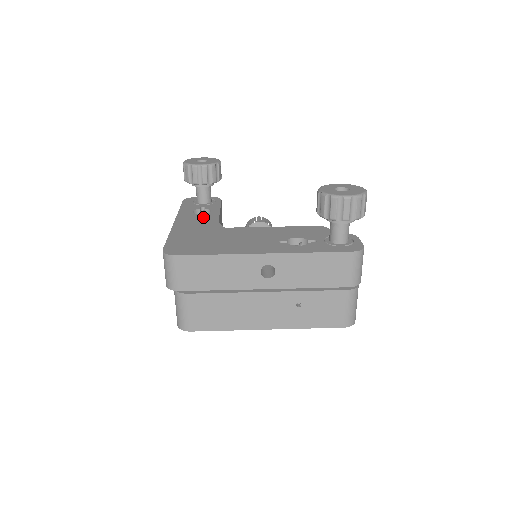
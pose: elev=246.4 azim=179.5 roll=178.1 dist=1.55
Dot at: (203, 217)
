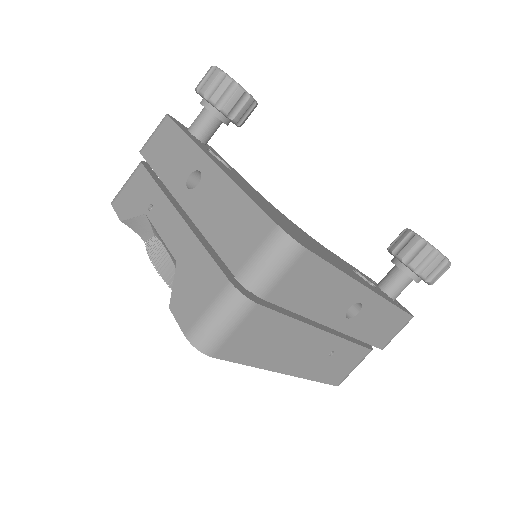
Dot at: (235, 173)
